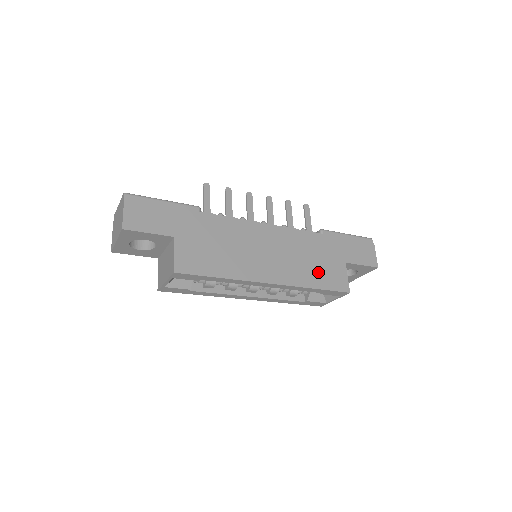
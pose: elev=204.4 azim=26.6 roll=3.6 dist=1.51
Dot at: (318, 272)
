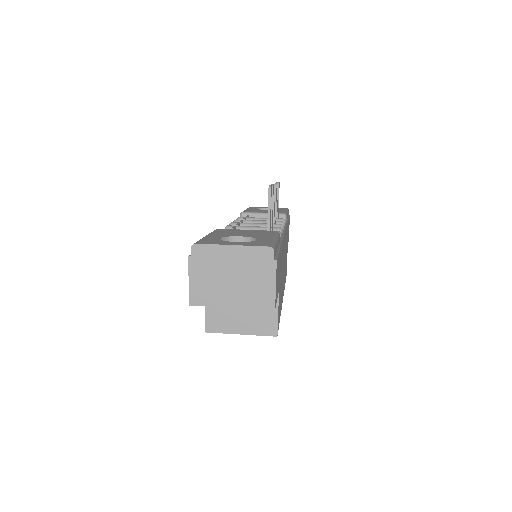
Dot at: occluded
